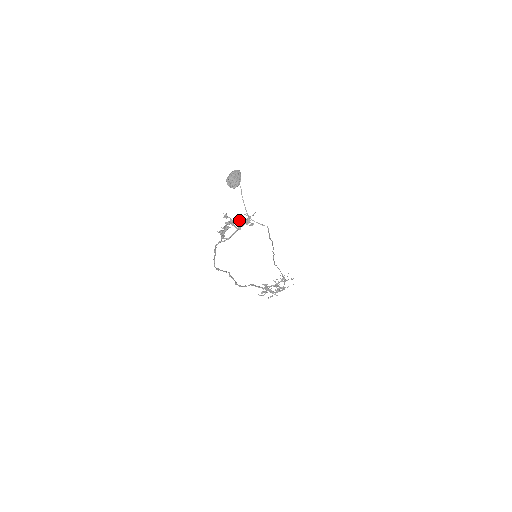
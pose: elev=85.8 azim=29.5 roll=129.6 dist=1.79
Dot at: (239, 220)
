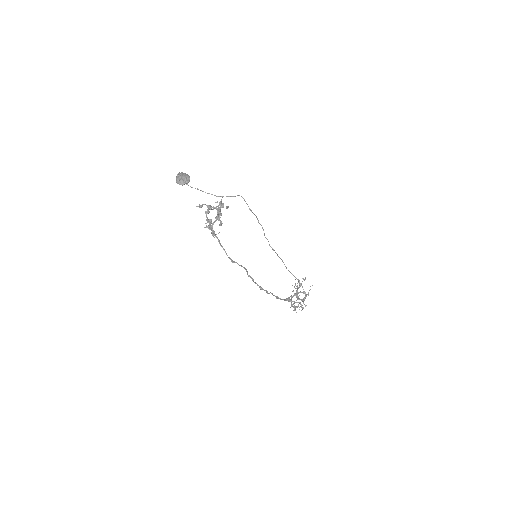
Dot at: (214, 208)
